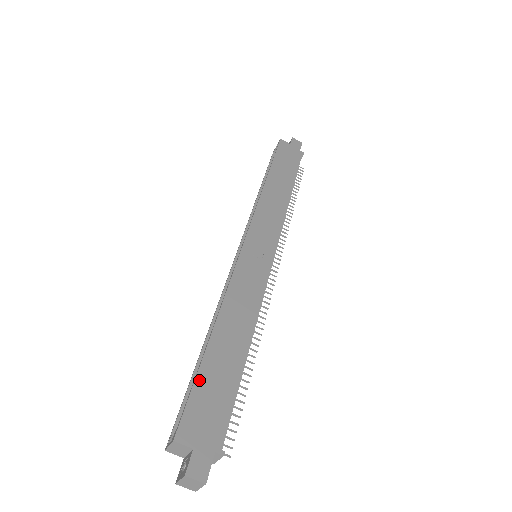
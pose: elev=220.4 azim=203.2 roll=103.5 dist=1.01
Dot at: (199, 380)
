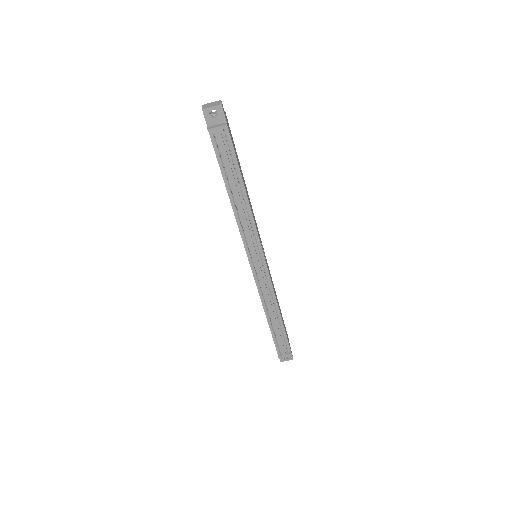
Dot at: occluded
